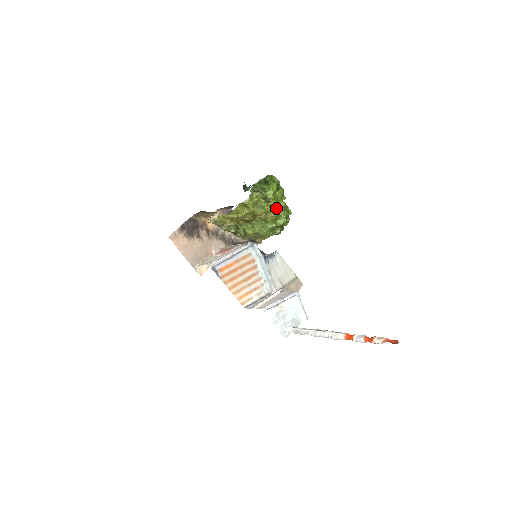
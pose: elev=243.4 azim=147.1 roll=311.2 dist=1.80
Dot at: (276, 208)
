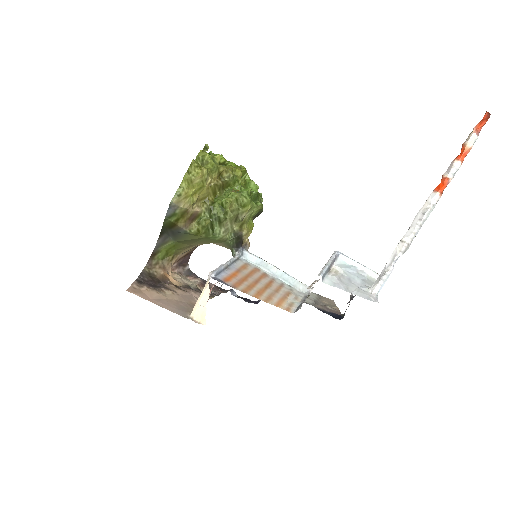
Dot at: (238, 167)
